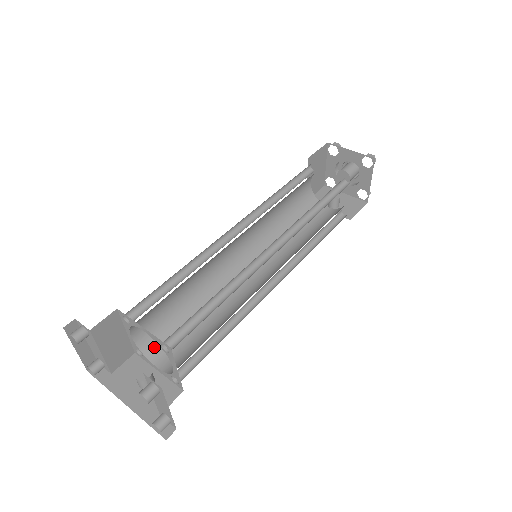
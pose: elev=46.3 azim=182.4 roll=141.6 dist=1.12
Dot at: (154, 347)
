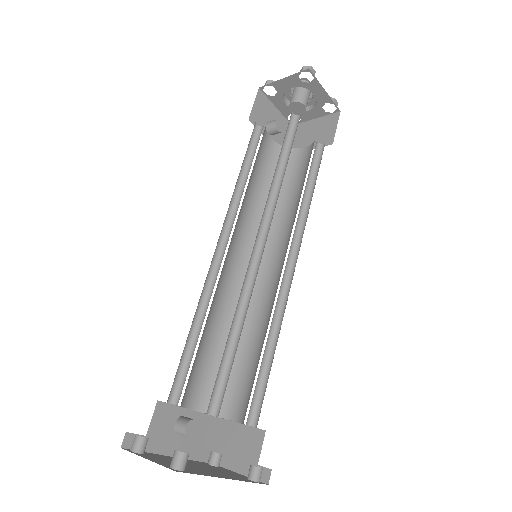
Dot at: (185, 393)
